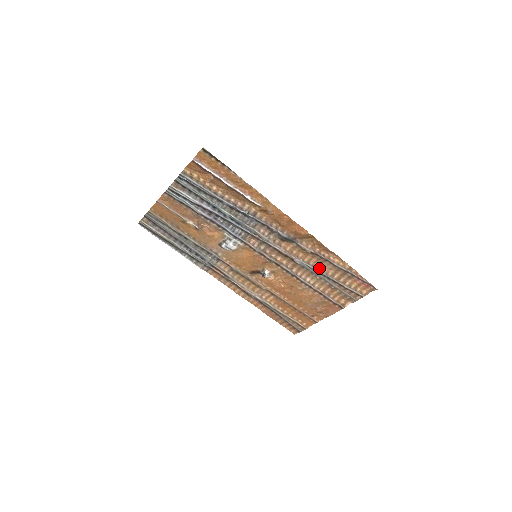
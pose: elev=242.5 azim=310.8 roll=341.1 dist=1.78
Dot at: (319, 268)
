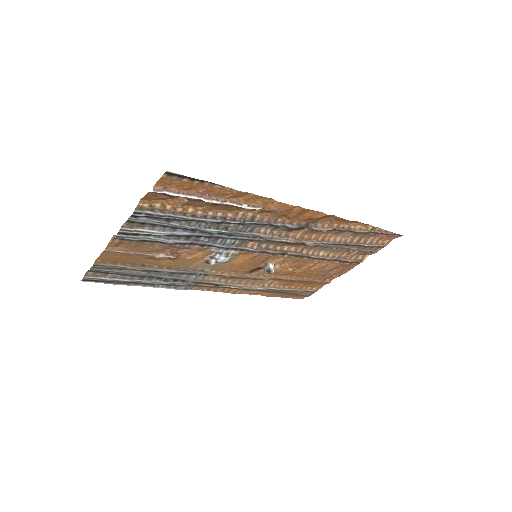
Dot at: (336, 240)
